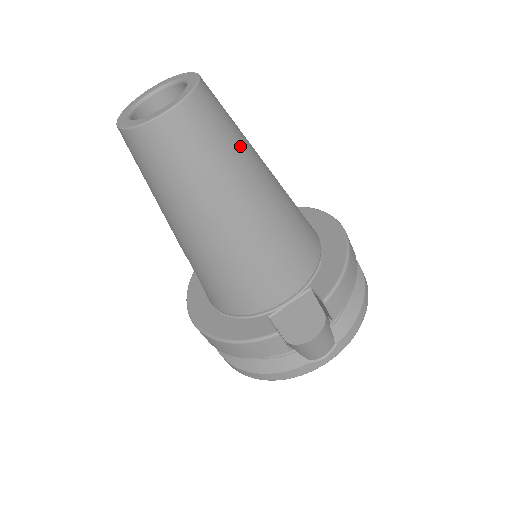
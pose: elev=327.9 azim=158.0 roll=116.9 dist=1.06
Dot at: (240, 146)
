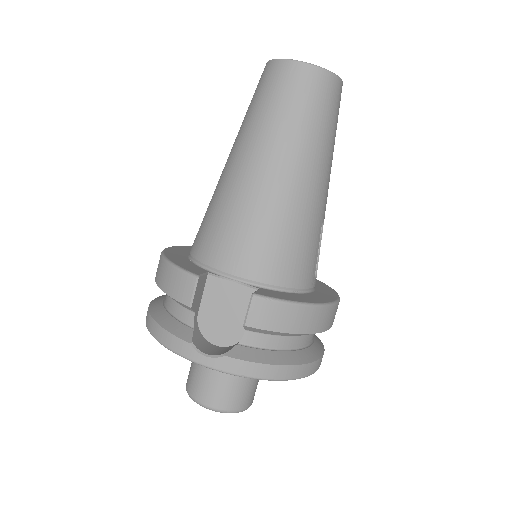
Dot at: (320, 136)
